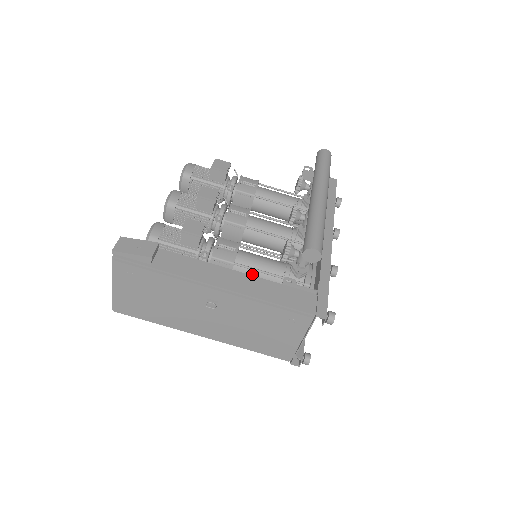
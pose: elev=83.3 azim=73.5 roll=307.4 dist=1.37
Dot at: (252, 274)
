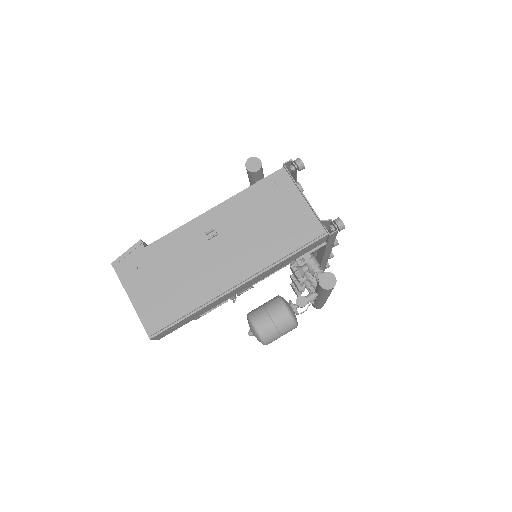
Dot at: occluded
